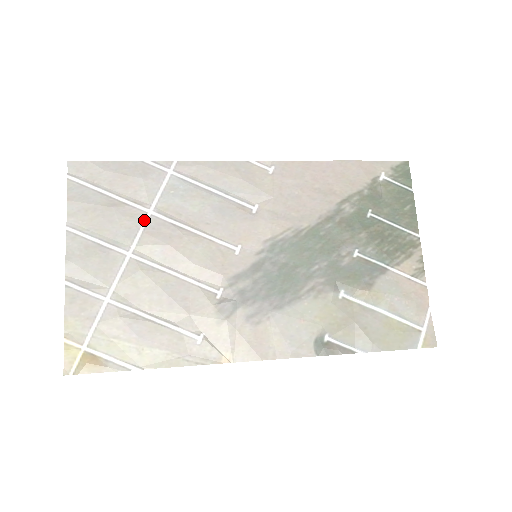
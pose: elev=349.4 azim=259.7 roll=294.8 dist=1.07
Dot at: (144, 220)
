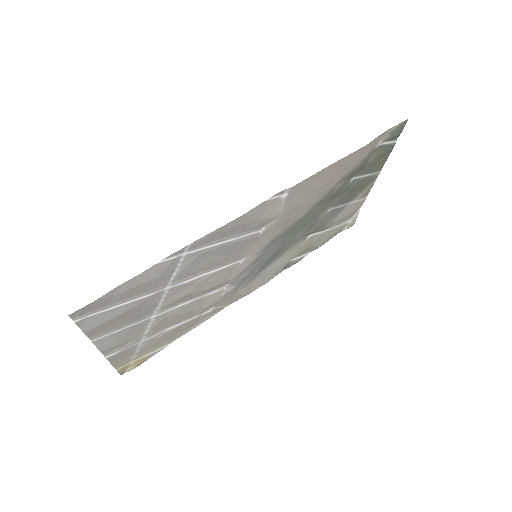
Dot at: (163, 295)
